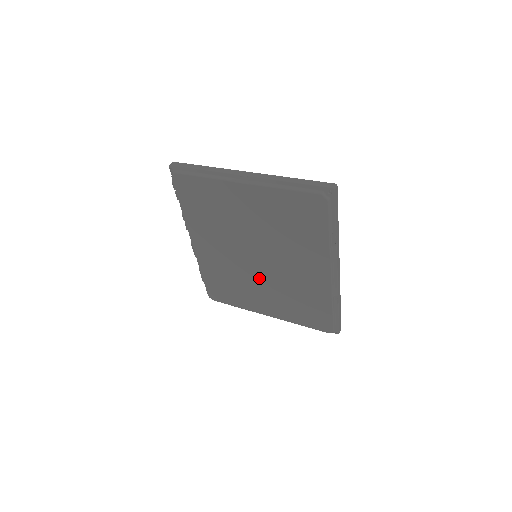
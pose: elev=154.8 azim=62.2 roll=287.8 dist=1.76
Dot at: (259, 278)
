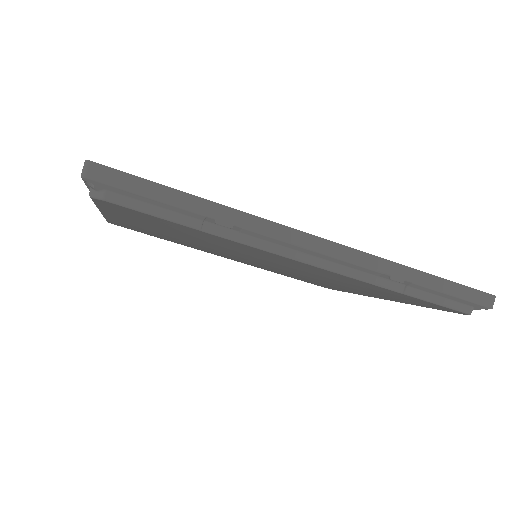
Dot at: (297, 275)
